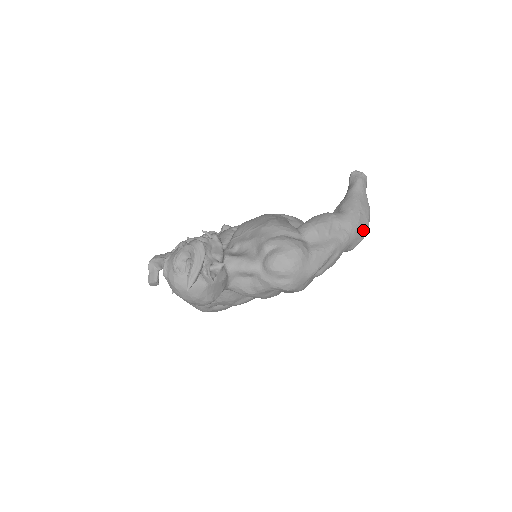
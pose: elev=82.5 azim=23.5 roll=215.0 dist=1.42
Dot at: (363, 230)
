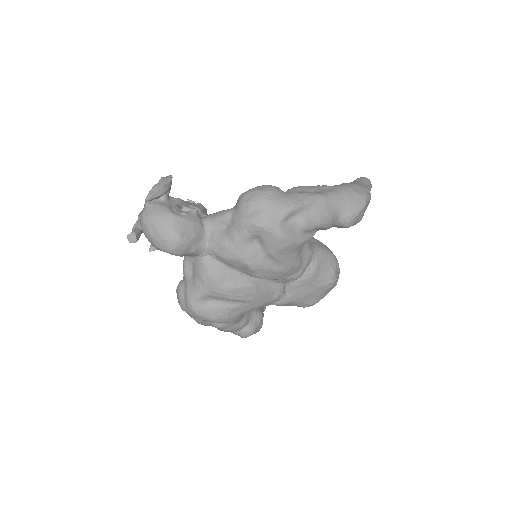
Dot at: (358, 197)
